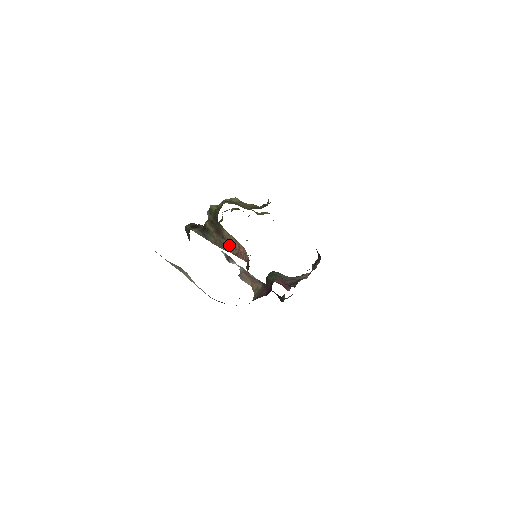
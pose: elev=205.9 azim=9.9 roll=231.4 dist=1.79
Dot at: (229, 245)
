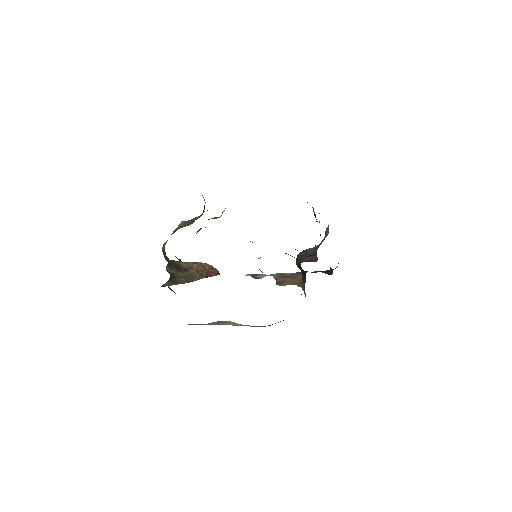
Dot at: (196, 272)
